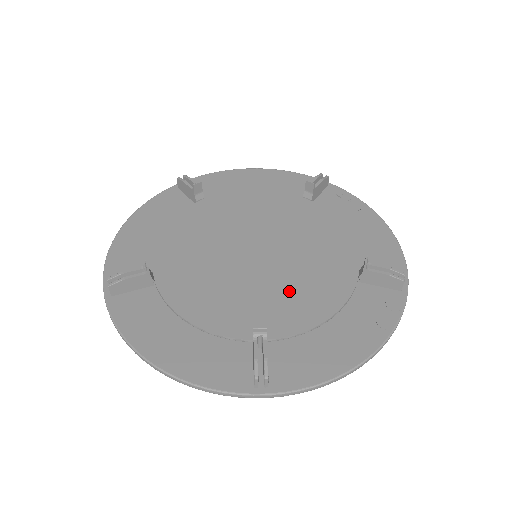
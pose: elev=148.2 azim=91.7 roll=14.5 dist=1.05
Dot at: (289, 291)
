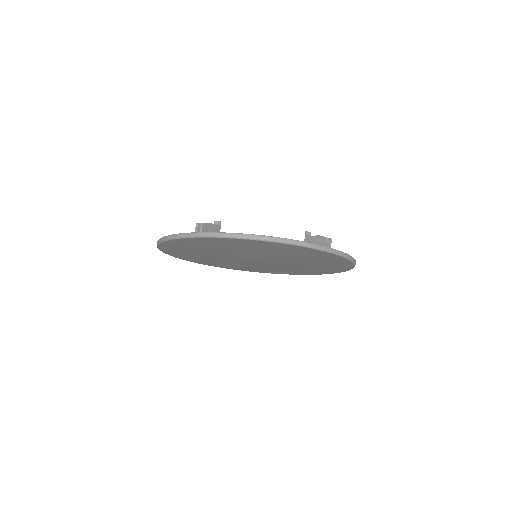
Dot at: occluded
